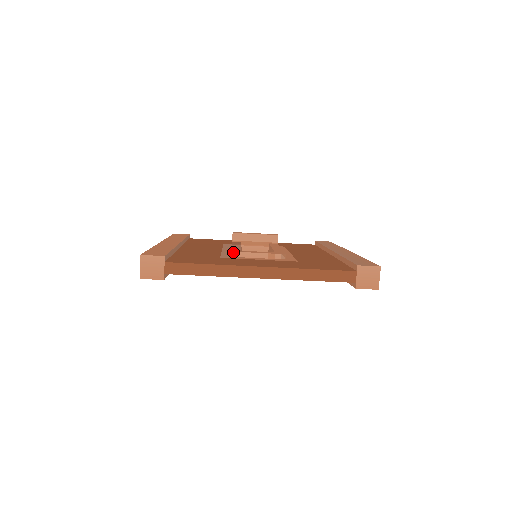
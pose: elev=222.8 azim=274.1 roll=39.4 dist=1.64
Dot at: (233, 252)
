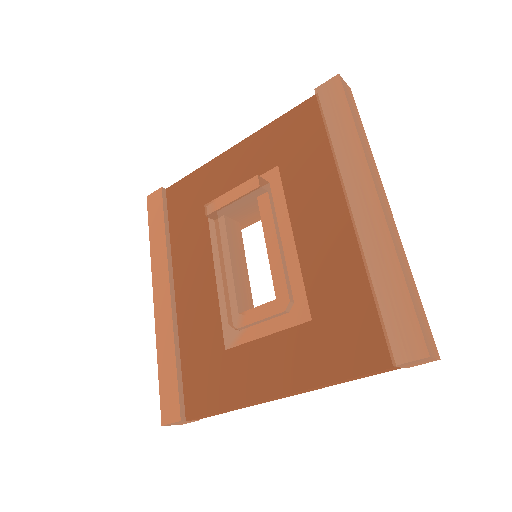
Dot at: (231, 327)
